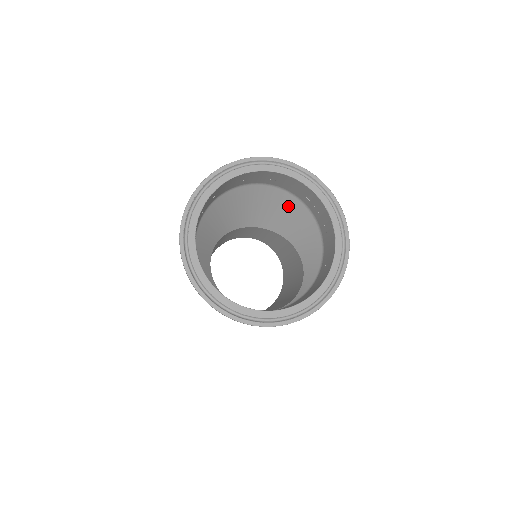
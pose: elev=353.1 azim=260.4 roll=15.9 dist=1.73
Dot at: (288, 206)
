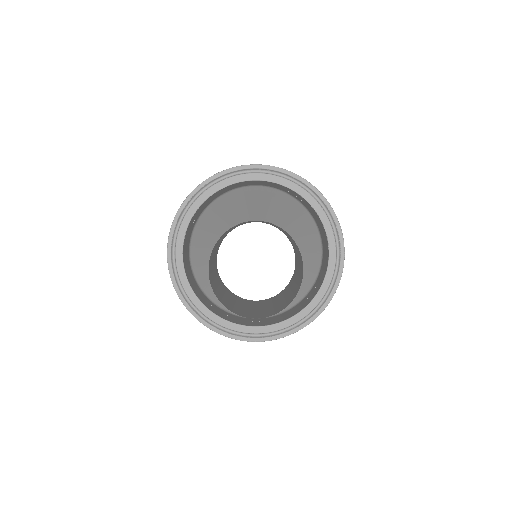
Dot at: (290, 207)
